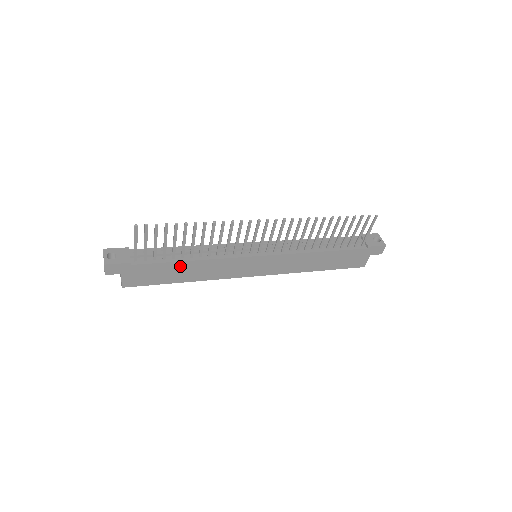
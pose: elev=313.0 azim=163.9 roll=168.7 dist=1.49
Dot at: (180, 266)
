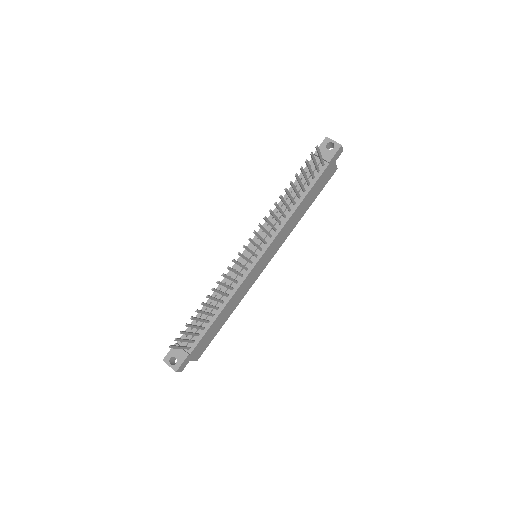
Dot at: (217, 320)
